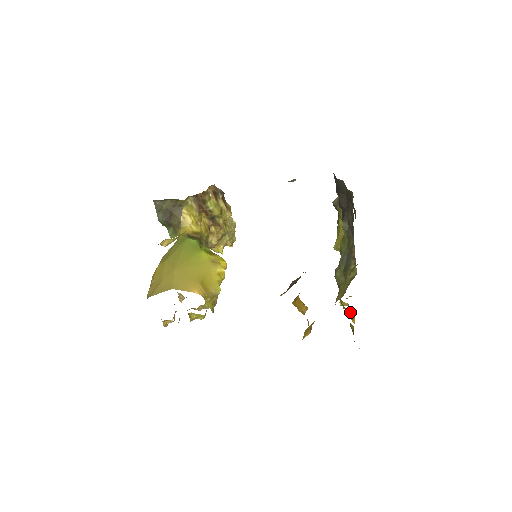
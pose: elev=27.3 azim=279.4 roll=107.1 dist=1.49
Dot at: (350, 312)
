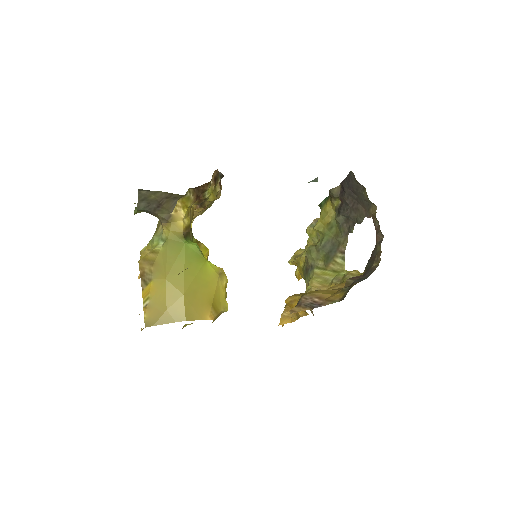
Dot at: (298, 271)
